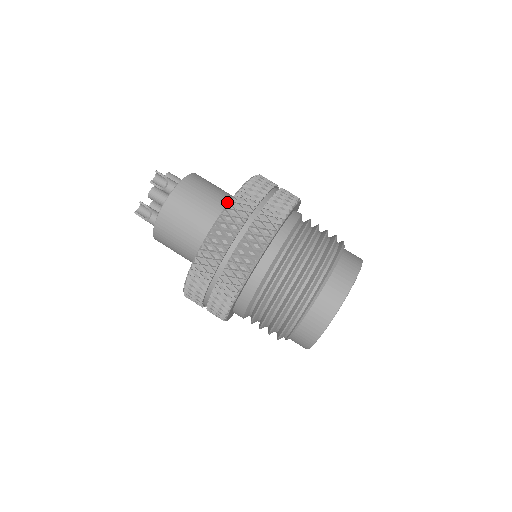
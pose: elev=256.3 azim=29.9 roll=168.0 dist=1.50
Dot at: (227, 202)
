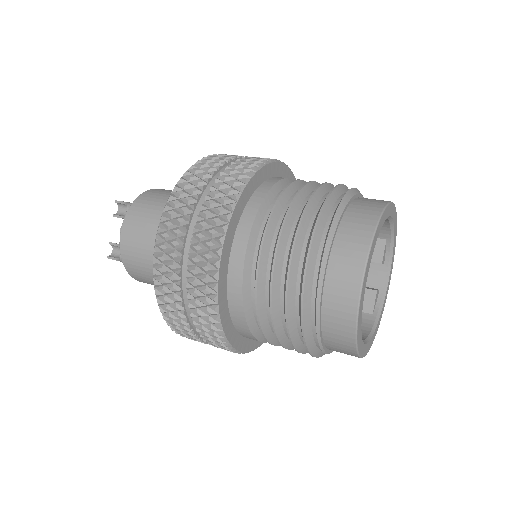
Dot at: occluded
